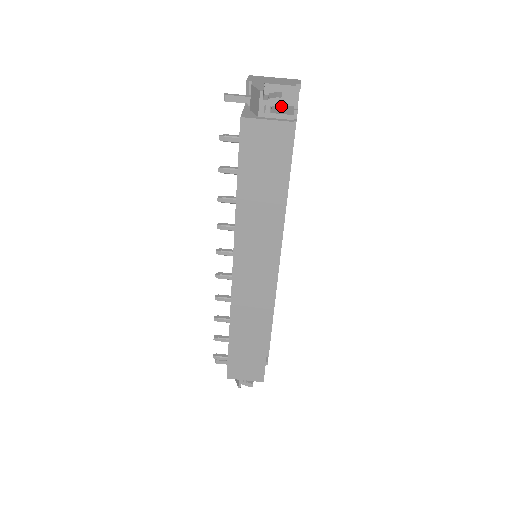
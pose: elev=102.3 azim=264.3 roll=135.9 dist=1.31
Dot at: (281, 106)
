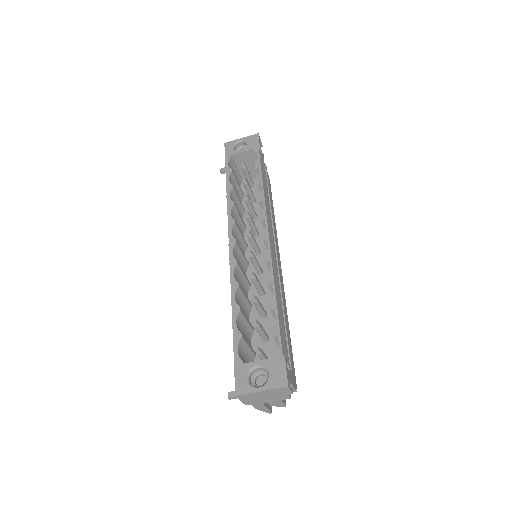
Dot at: occluded
